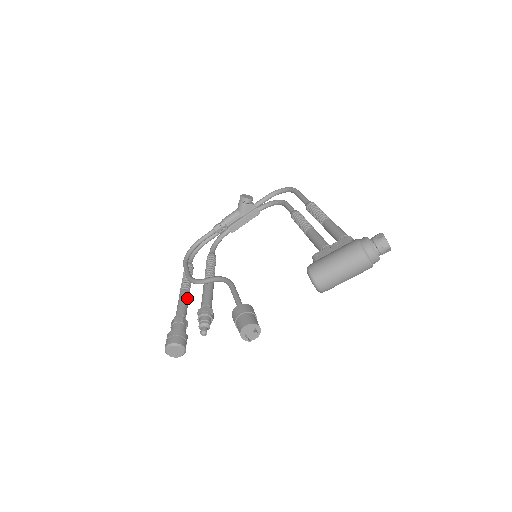
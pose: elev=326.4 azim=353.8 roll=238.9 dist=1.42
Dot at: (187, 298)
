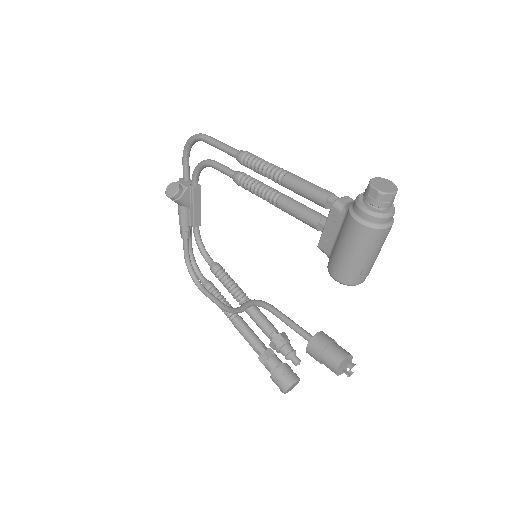
Dot at: (244, 325)
